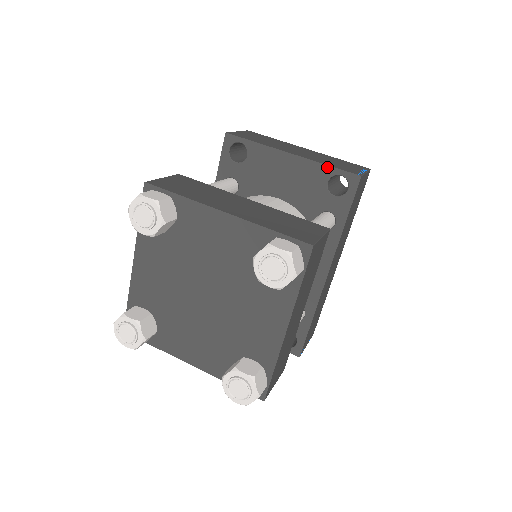
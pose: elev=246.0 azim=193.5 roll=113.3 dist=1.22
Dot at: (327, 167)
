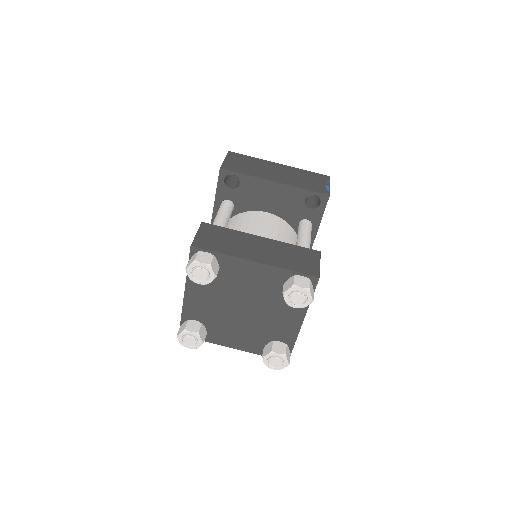
Dot at: (304, 190)
